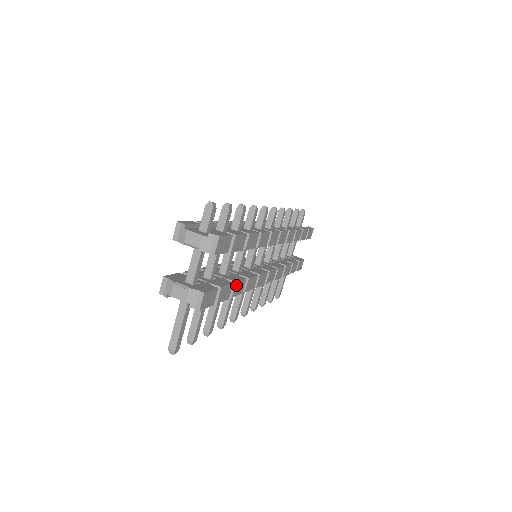
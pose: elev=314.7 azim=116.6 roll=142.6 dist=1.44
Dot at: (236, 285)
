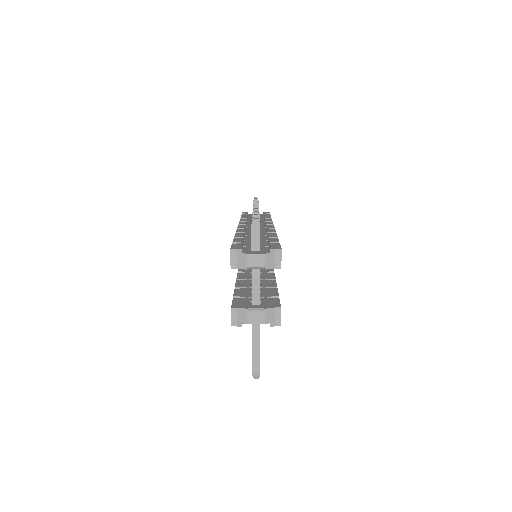
Dot at: occluded
